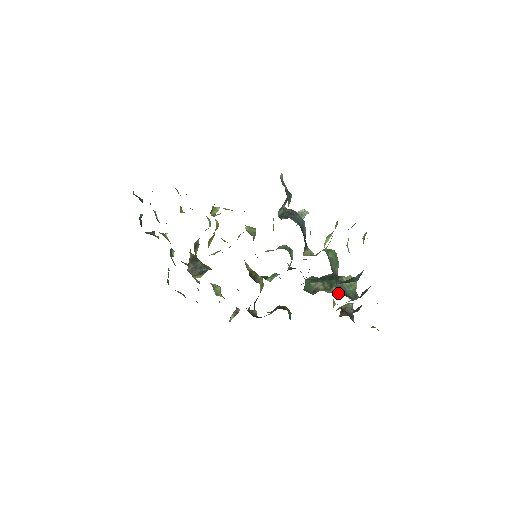
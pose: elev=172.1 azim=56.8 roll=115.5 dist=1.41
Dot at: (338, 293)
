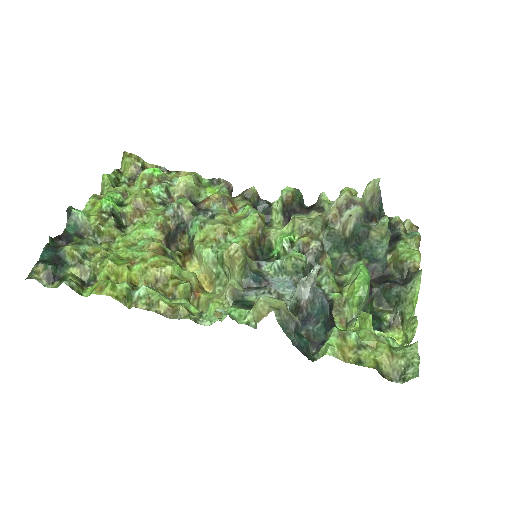
Dot at: (371, 276)
